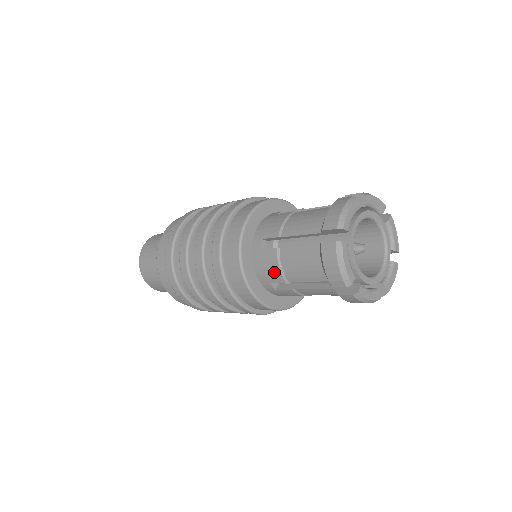
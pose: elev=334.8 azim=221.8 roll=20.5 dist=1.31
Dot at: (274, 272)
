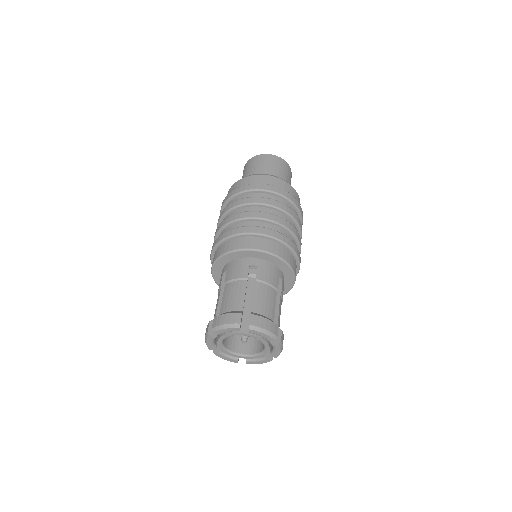
Dot at: occluded
